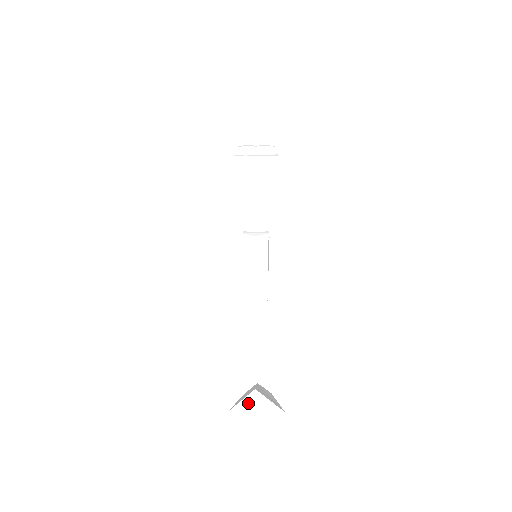
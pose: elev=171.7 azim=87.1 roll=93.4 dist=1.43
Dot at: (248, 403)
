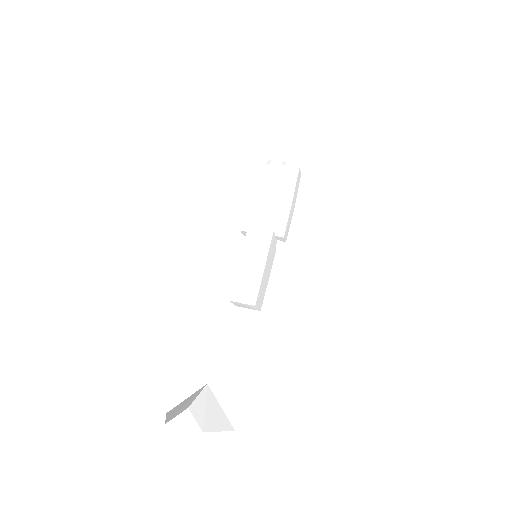
Dot at: (192, 396)
